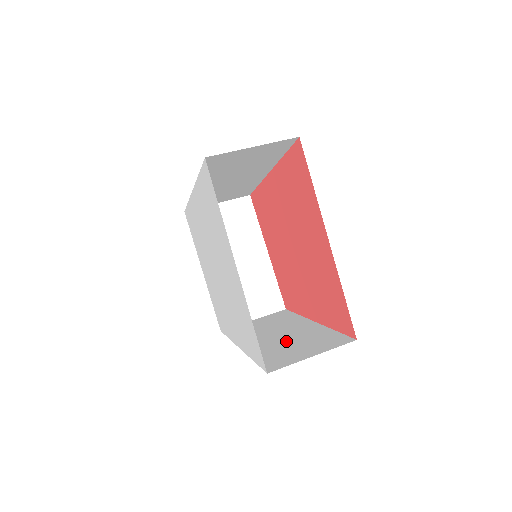
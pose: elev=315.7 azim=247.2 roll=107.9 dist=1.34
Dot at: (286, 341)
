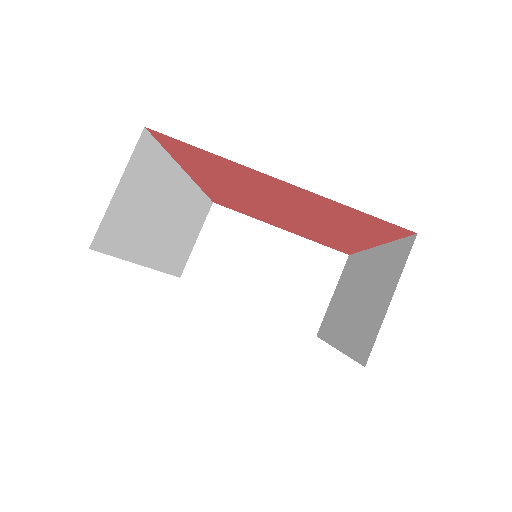
Dot at: (363, 300)
